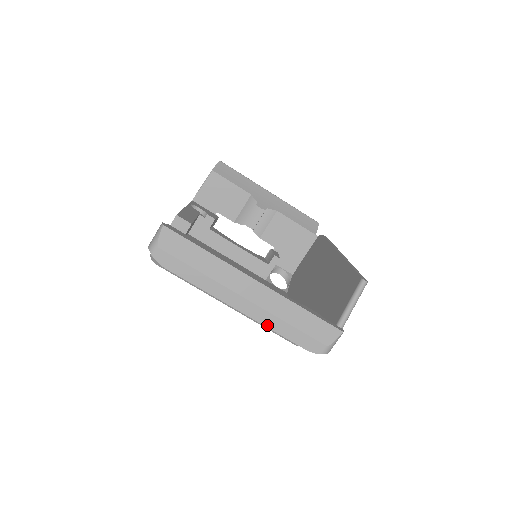
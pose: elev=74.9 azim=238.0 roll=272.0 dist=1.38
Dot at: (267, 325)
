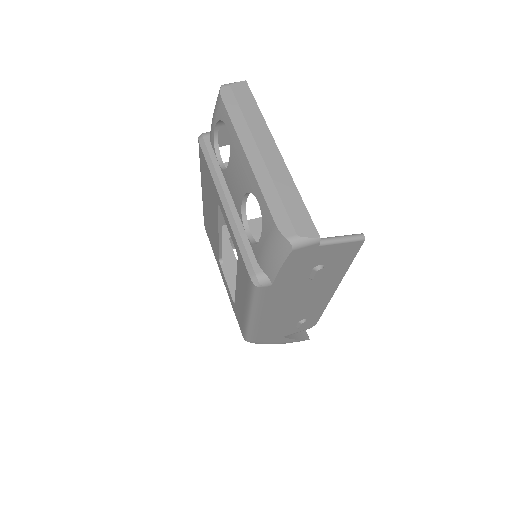
Dot at: (260, 183)
